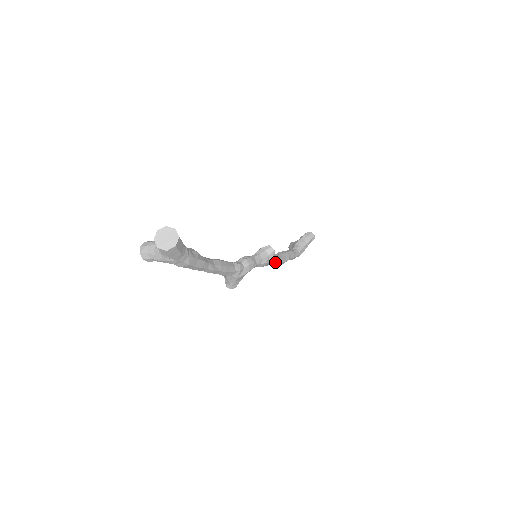
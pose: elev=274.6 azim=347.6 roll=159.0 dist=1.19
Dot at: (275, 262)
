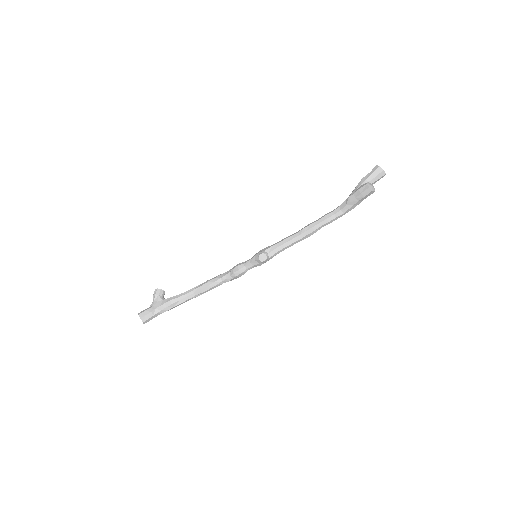
Dot at: occluded
